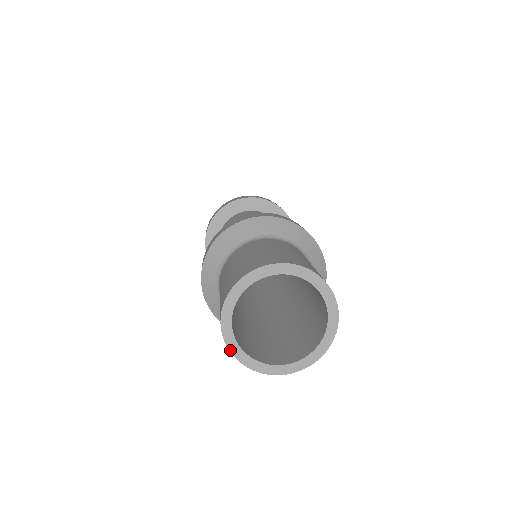
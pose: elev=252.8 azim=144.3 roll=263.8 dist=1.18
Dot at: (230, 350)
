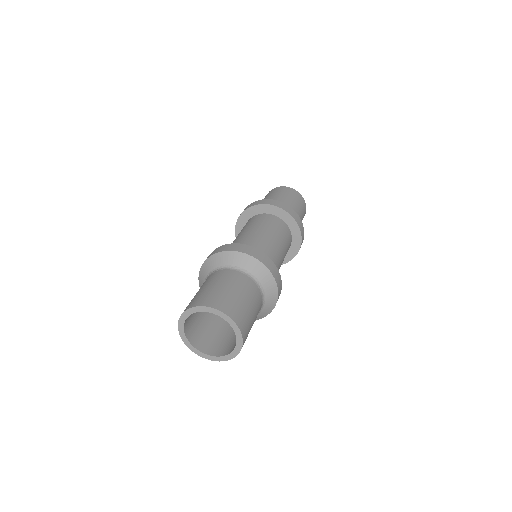
Dot at: (194, 352)
